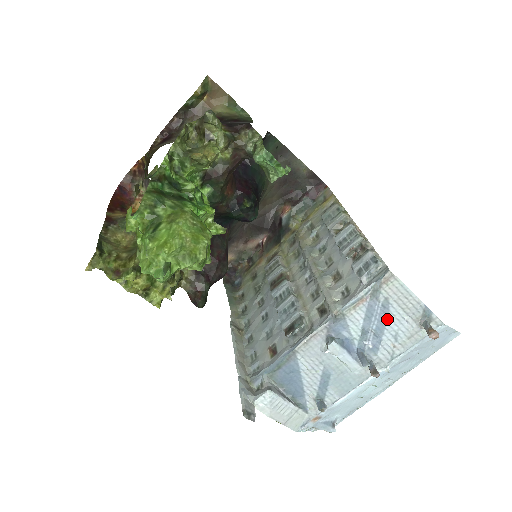
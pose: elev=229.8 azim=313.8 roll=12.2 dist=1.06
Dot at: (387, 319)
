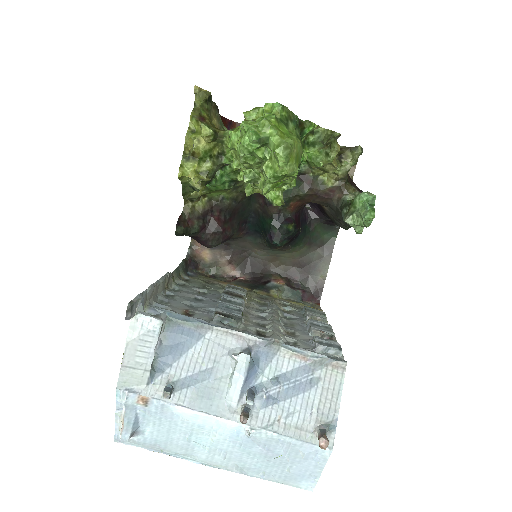
Dot at: (301, 393)
